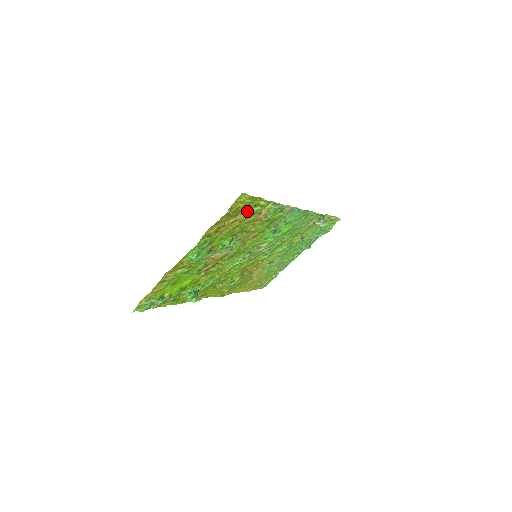
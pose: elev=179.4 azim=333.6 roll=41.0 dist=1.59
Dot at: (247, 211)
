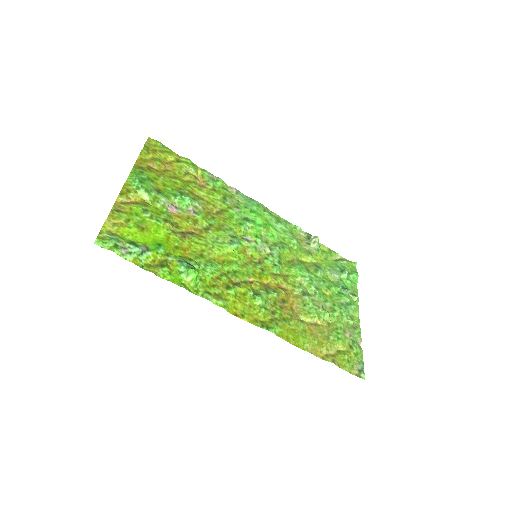
Dot at: (174, 165)
